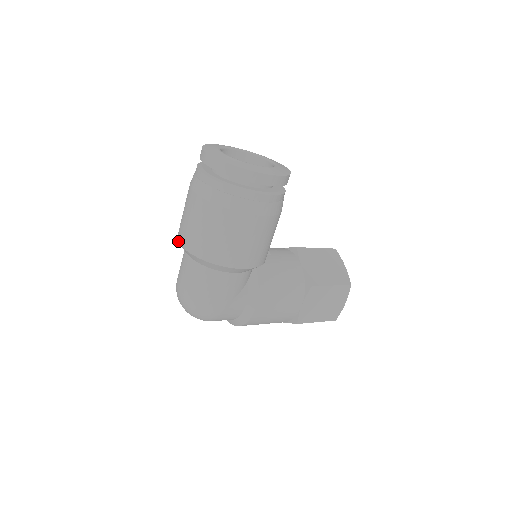
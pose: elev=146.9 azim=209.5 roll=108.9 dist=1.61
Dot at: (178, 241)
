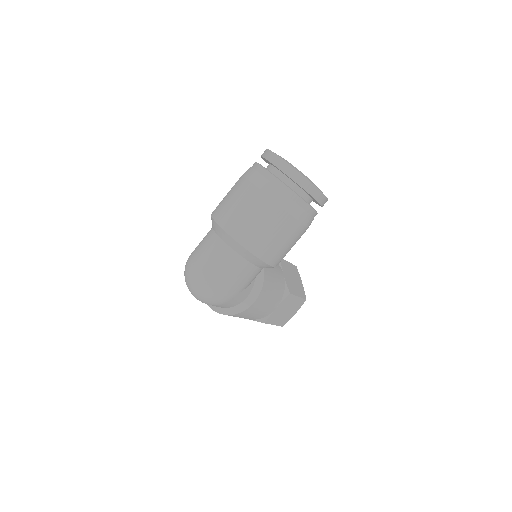
Dot at: (219, 225)
